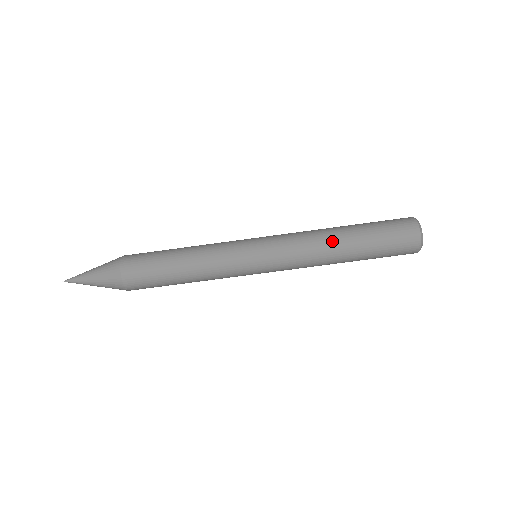
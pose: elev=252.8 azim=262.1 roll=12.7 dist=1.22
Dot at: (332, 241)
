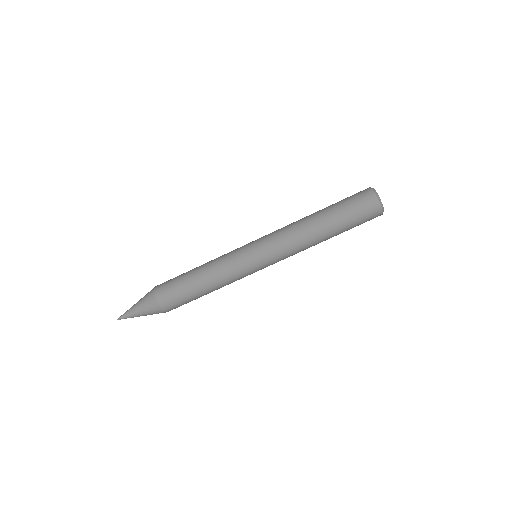
Dot at: (306, 218)
